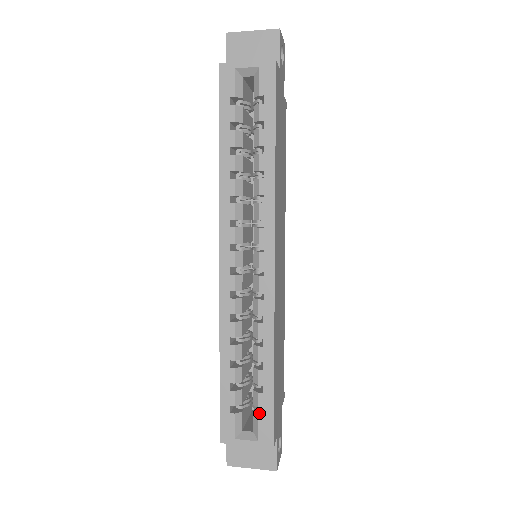
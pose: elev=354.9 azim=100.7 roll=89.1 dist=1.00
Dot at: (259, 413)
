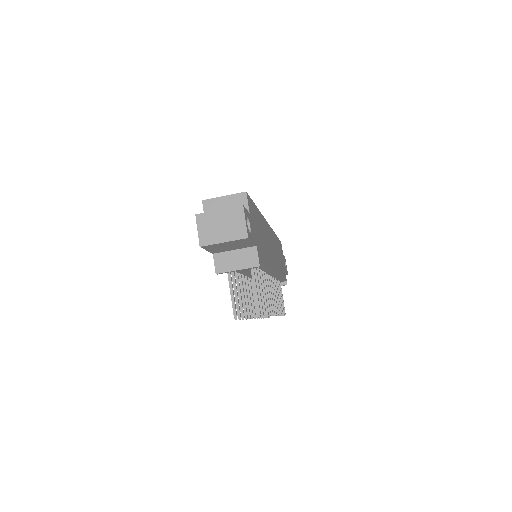
Dot at: occluded
